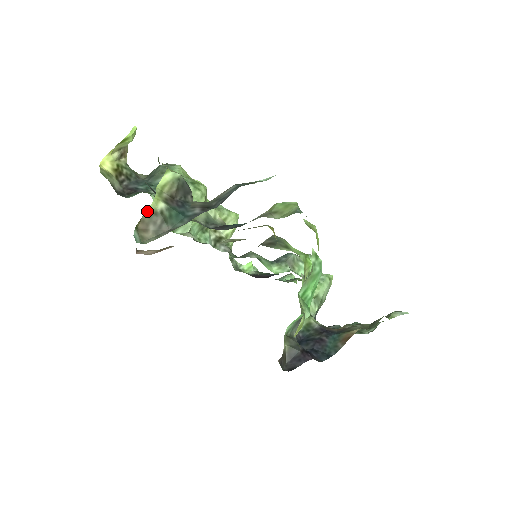
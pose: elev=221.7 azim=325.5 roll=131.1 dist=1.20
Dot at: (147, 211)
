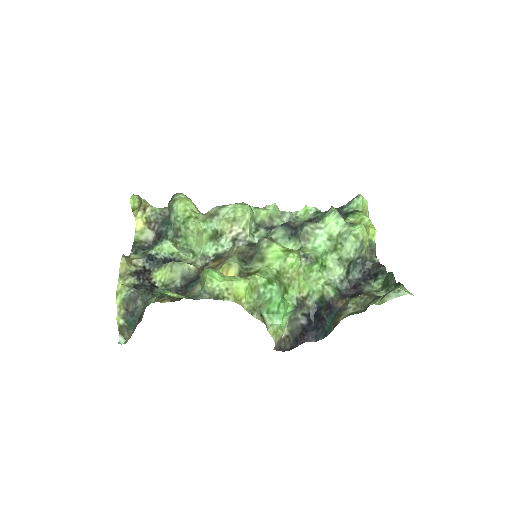
Dot at: (118, 326)
